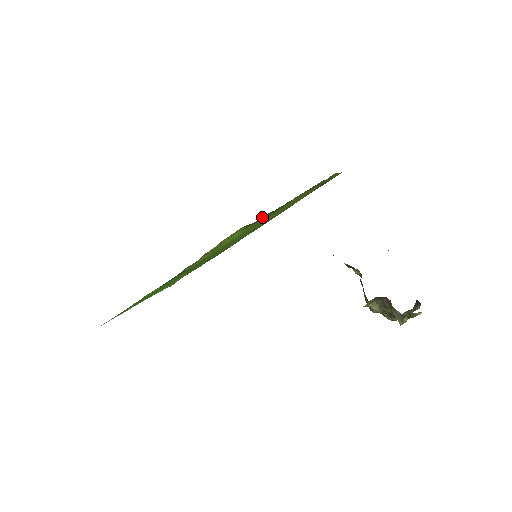
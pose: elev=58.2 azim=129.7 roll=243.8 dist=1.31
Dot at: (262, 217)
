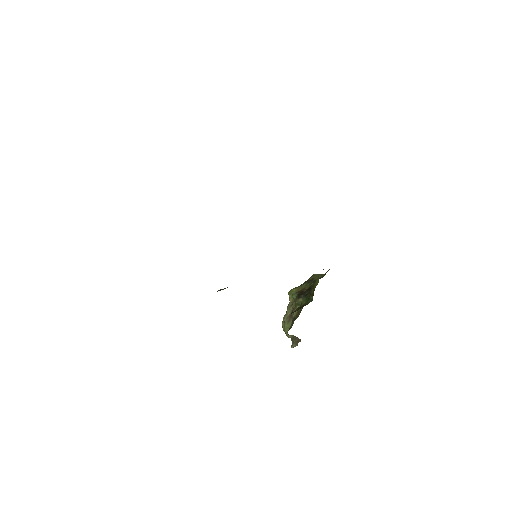
Dot at: occluded
